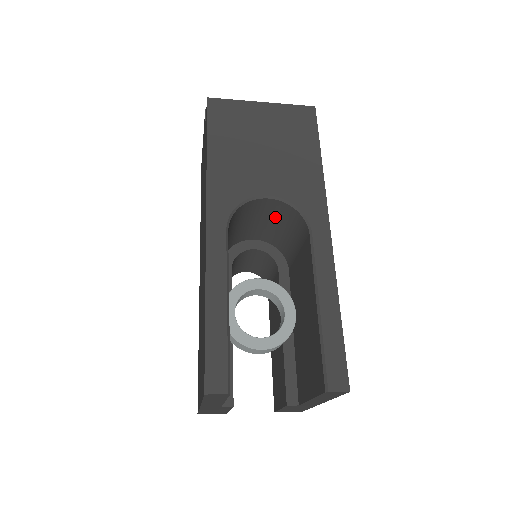
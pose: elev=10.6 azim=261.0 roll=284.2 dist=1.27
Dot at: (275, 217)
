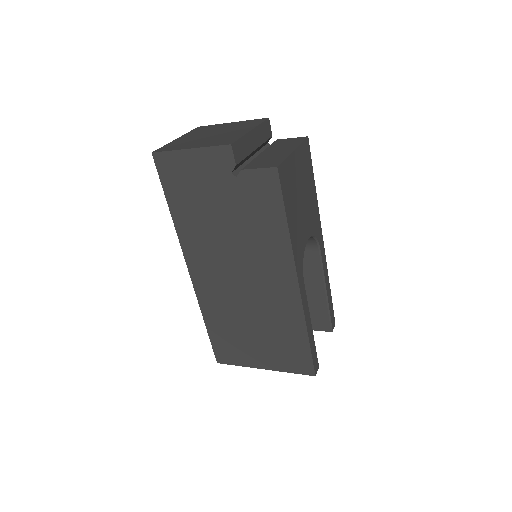
Dot at: occluded
